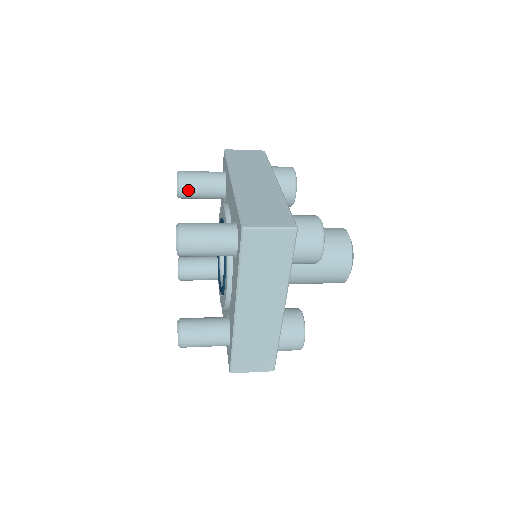
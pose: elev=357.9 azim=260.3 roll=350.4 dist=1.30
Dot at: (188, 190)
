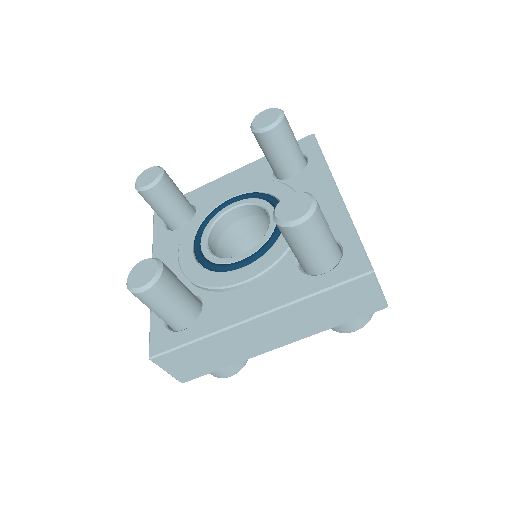
Dot at: (170, 179)
